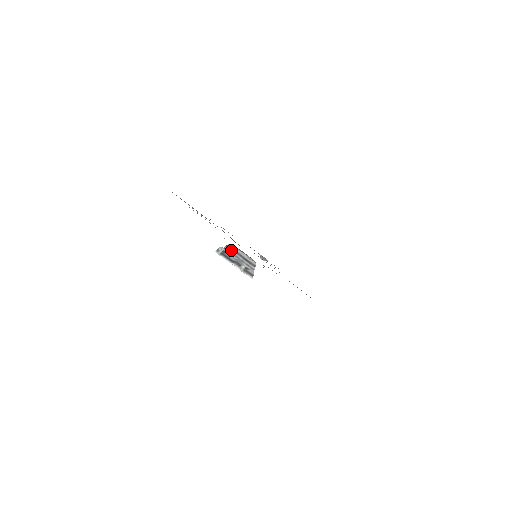
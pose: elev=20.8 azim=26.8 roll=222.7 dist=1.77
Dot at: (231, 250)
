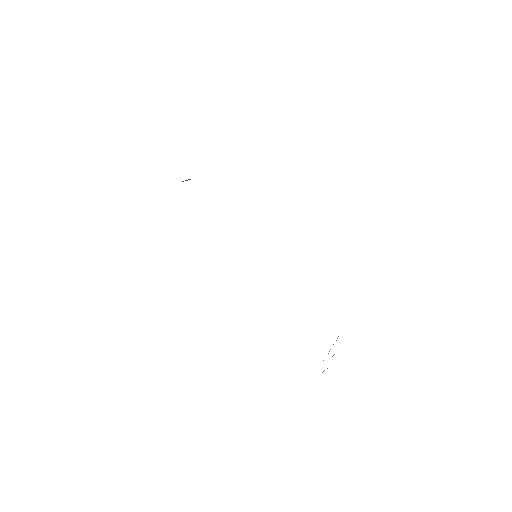
Dot at: occluded
